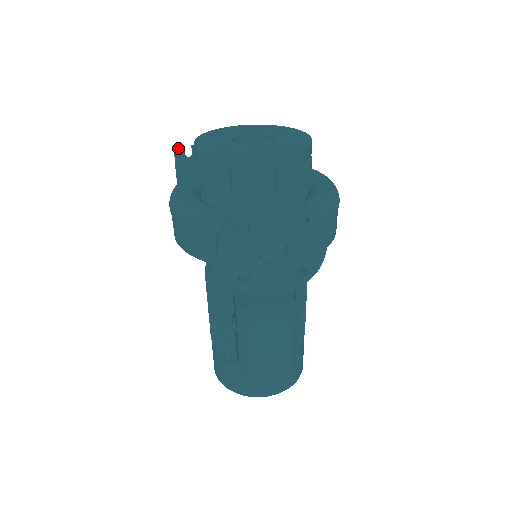
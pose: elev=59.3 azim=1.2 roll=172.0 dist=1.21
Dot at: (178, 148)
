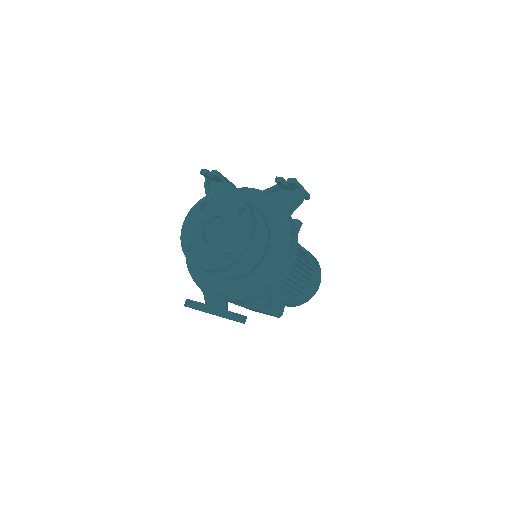
Dot at: (202, 173)
